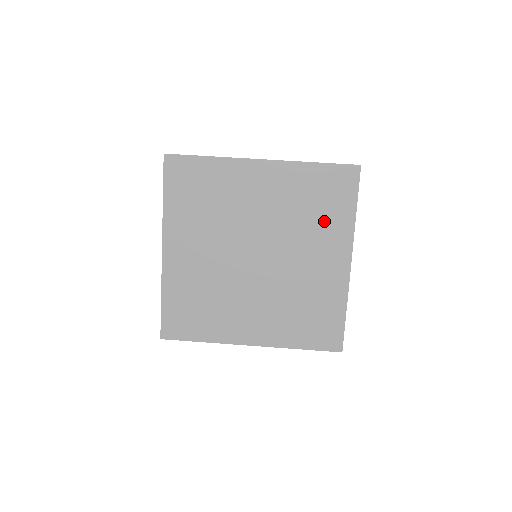
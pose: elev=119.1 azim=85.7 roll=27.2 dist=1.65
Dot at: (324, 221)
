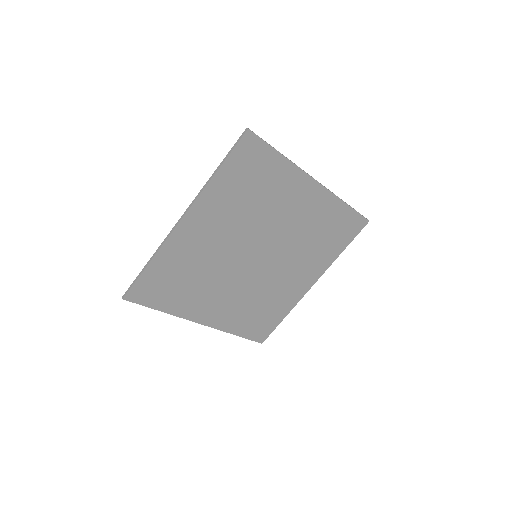
Dot at: (270, 189)
